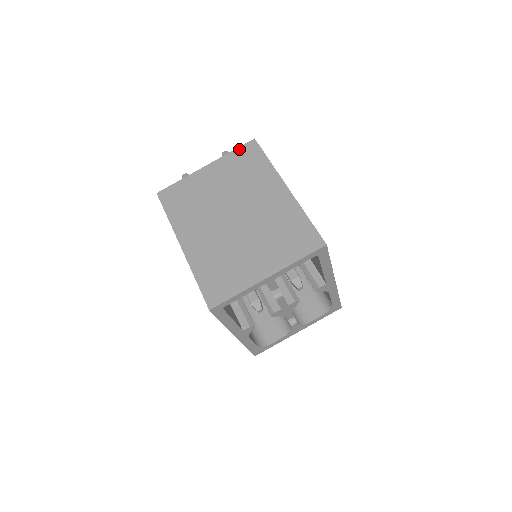
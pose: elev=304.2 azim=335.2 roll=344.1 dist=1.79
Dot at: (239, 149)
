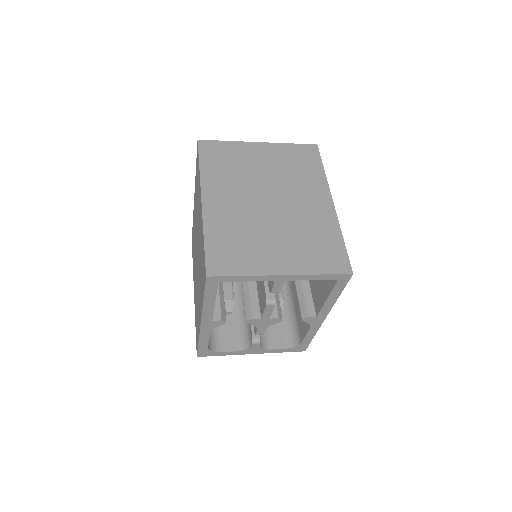
Dot at: (299, 145)
